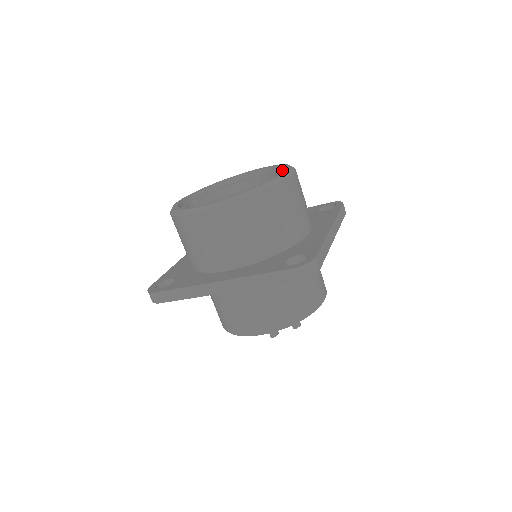
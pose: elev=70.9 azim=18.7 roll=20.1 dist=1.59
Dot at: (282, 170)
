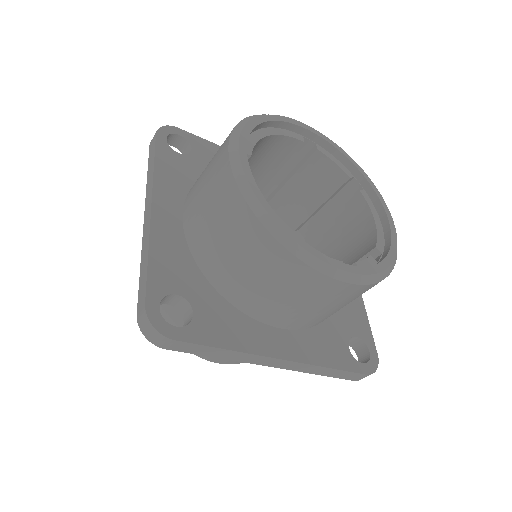
Dot at: (358, 178)
